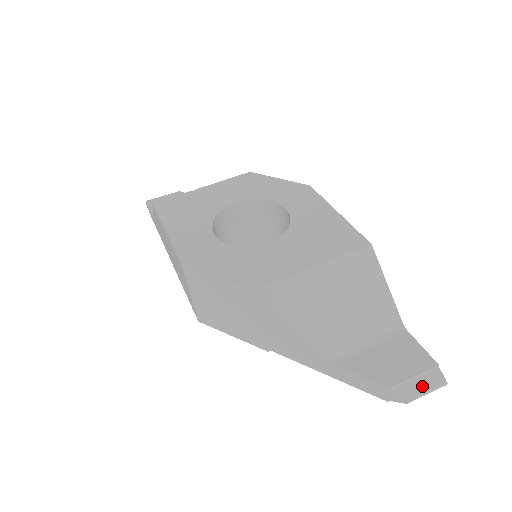
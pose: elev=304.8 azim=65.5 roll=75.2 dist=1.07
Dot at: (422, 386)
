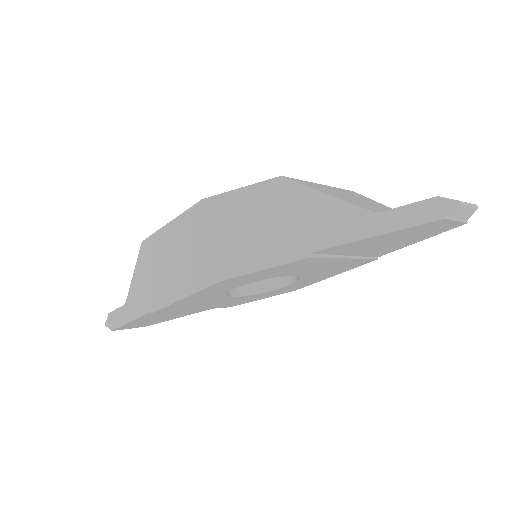
Dot at: occluded
